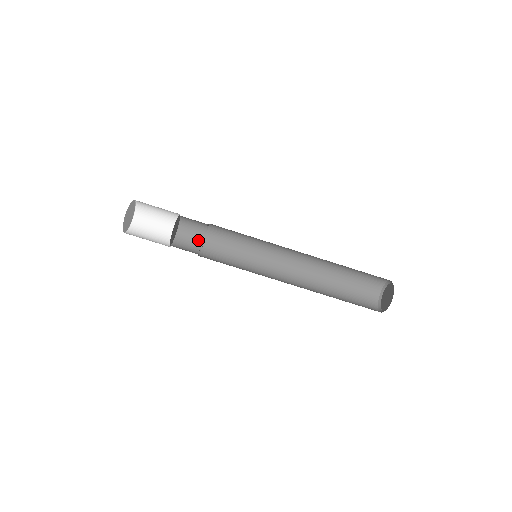
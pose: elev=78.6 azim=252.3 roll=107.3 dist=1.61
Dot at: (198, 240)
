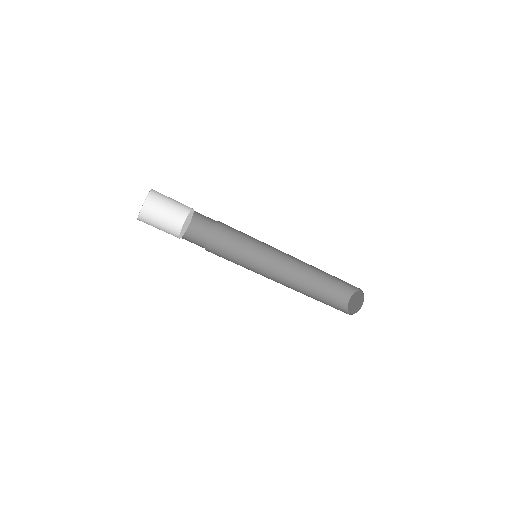
Dot at: (203, 233)
